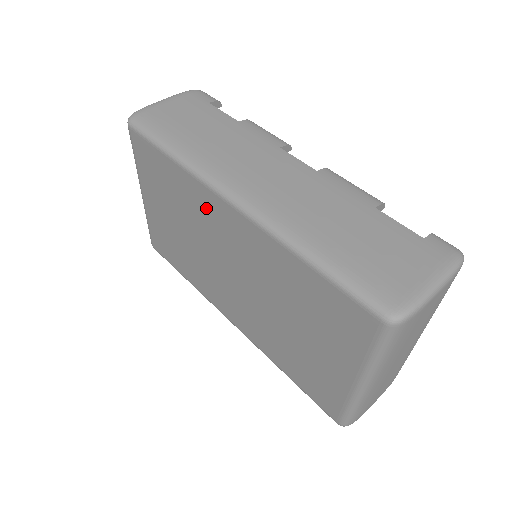
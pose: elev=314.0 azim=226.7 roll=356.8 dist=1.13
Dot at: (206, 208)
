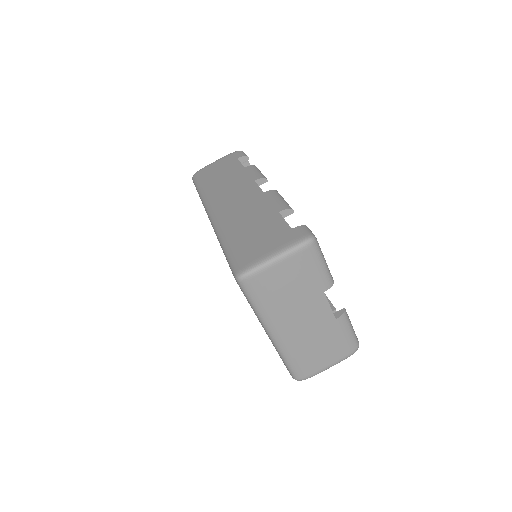
Dot at: occluded
